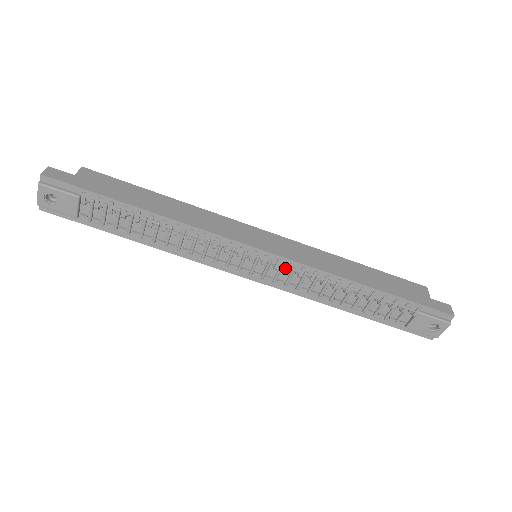
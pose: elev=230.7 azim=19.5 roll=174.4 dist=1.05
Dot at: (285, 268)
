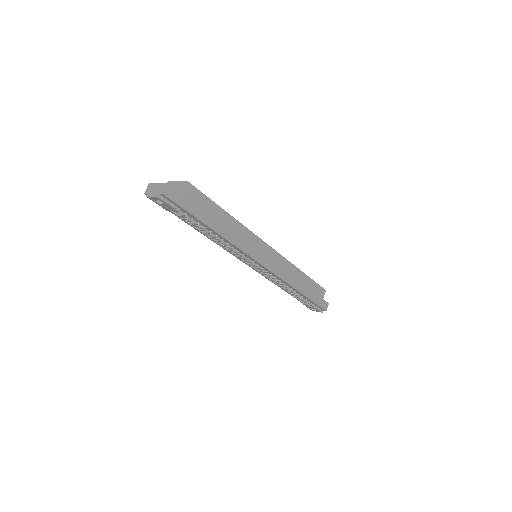
Dot at: (267, 272)
